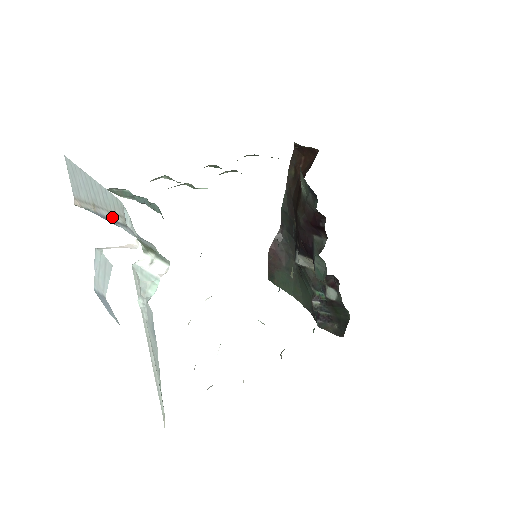
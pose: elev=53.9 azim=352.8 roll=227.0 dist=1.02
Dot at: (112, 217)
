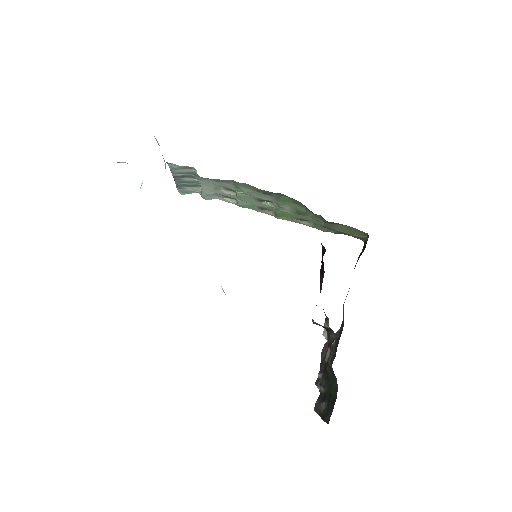
Dot at: occluded
